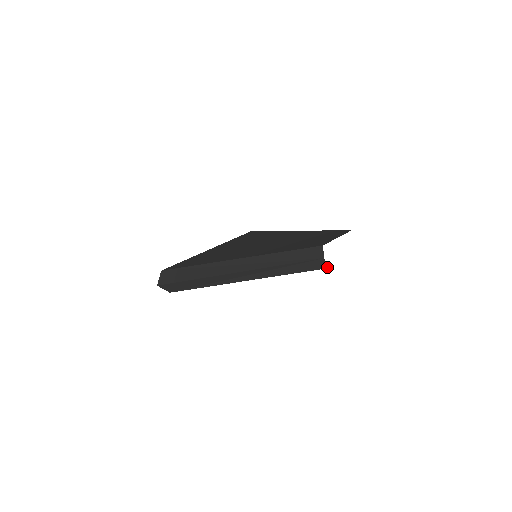
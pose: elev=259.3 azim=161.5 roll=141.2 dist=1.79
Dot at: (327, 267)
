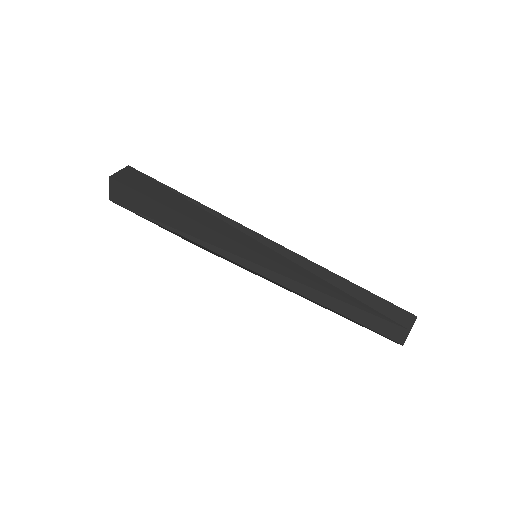
Dot at: (401, 342)
